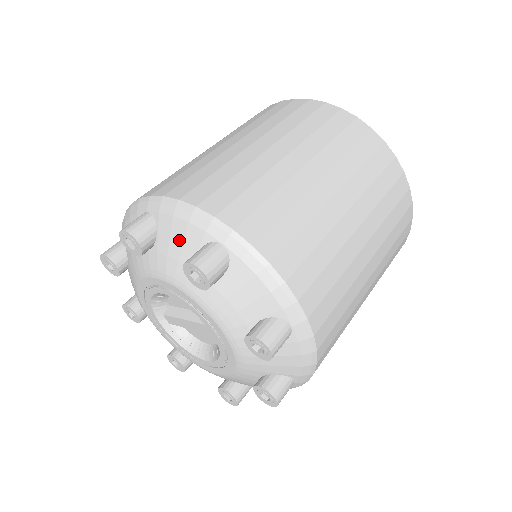
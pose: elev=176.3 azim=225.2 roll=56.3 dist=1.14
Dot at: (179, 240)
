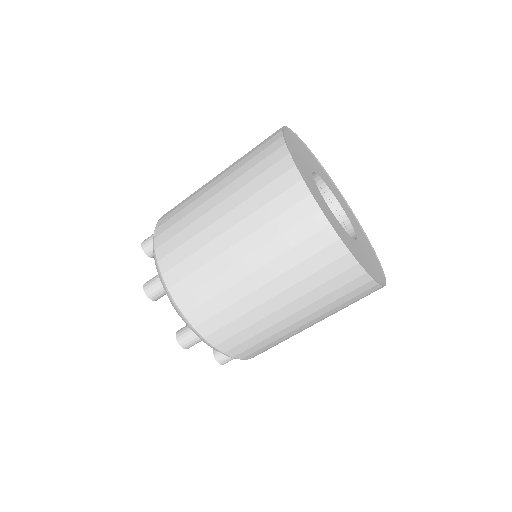
Dot at: occluded
